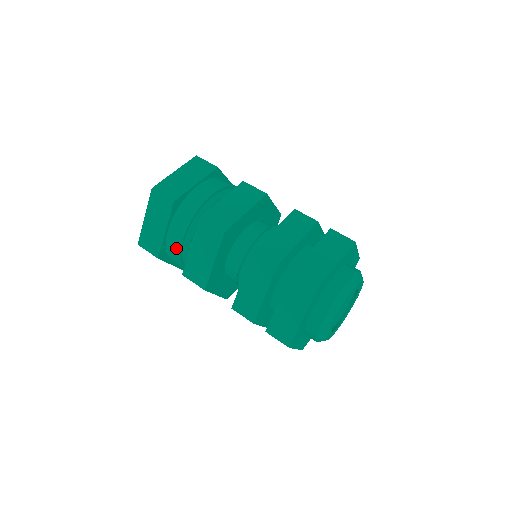
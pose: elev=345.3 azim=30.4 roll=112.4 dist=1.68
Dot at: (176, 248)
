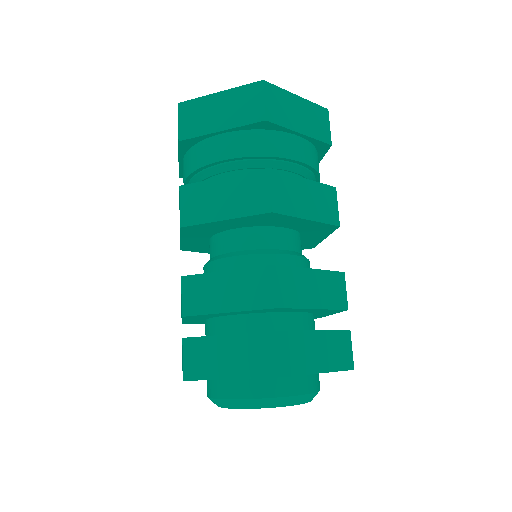
Dot at: occluded
